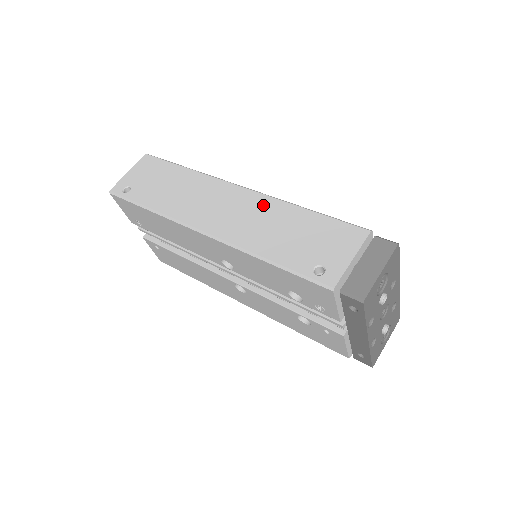
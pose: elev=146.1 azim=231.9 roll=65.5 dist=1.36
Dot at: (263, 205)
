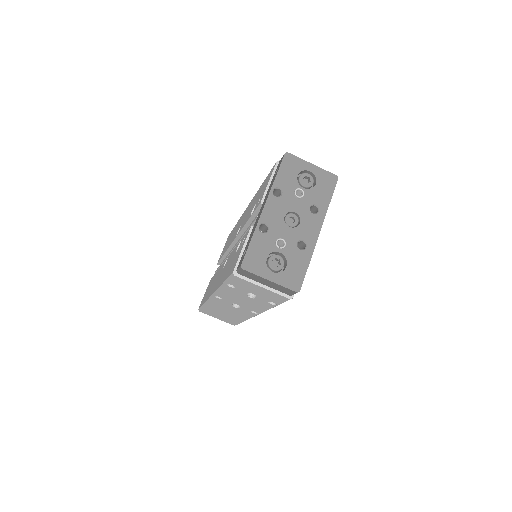
Dot at: occluded
